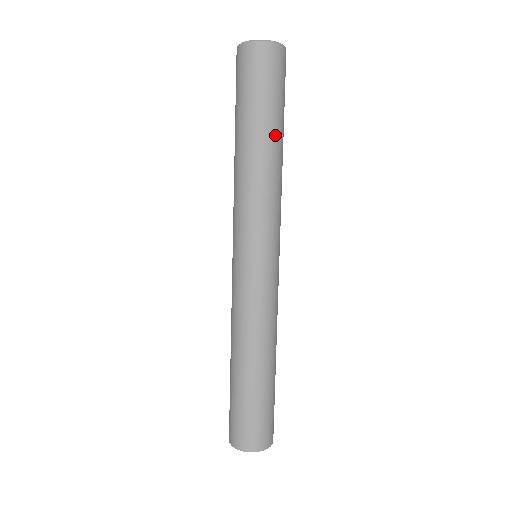
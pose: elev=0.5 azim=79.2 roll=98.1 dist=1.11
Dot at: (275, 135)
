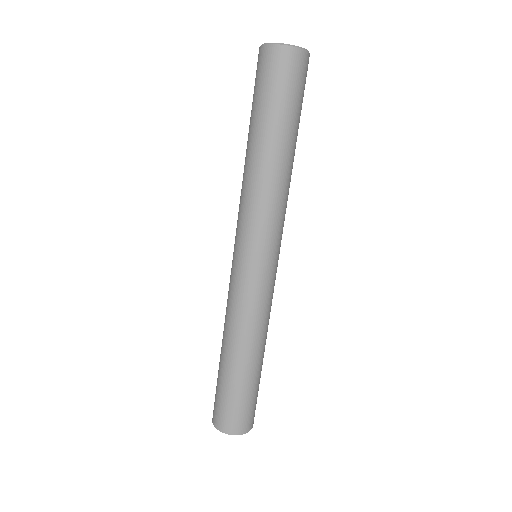
Dot at: (279, 141)
